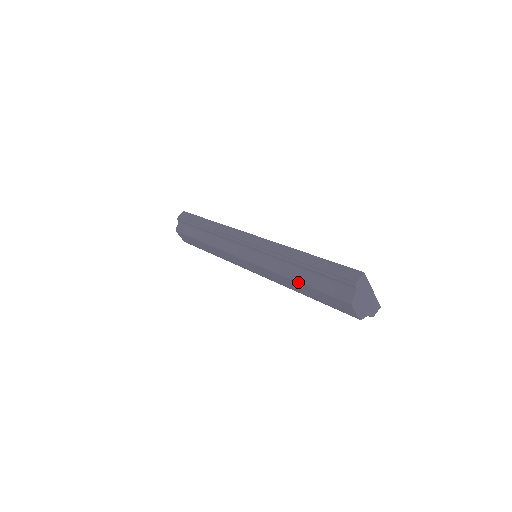
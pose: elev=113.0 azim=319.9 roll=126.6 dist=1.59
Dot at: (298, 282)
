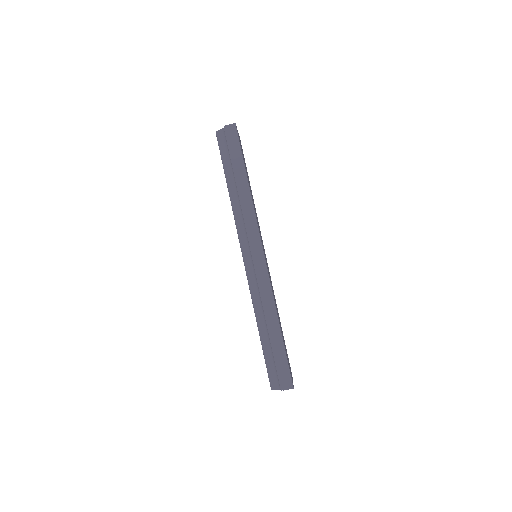
Dot at: (259, 334)
